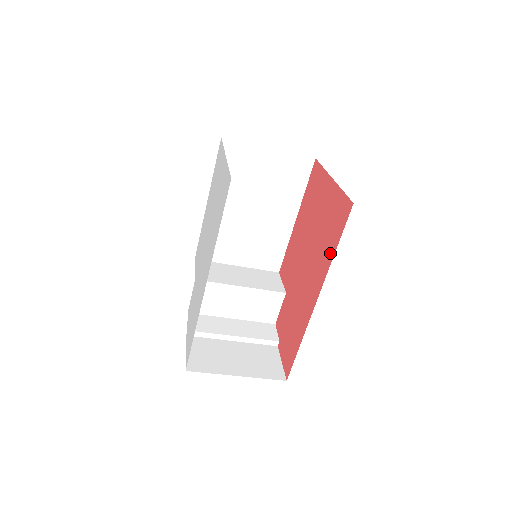
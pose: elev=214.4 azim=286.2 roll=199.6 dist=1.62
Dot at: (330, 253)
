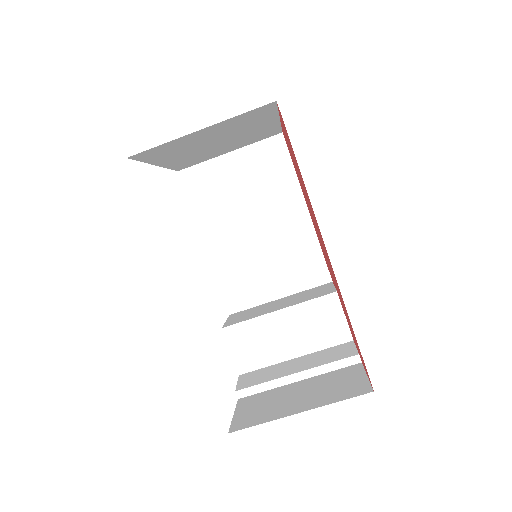
Dot at: occluded
